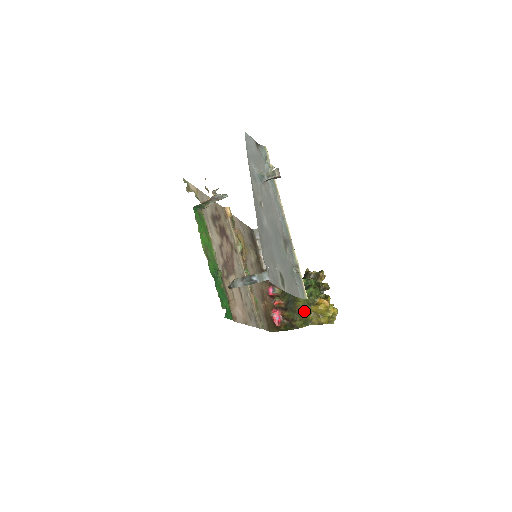
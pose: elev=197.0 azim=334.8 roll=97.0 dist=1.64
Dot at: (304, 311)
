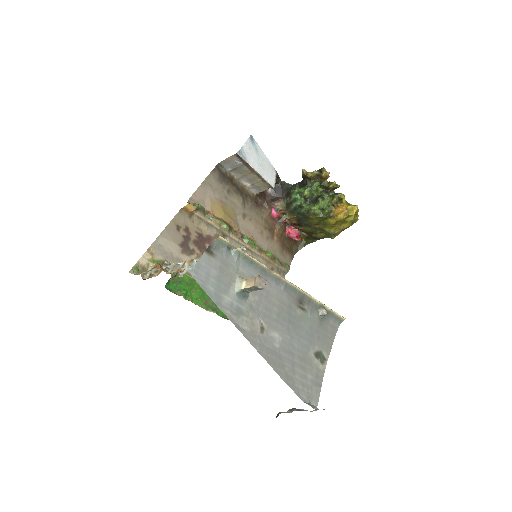
Dot at: (322, 225)
